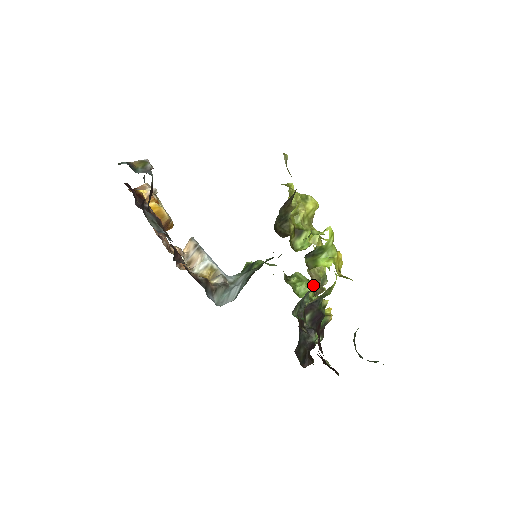
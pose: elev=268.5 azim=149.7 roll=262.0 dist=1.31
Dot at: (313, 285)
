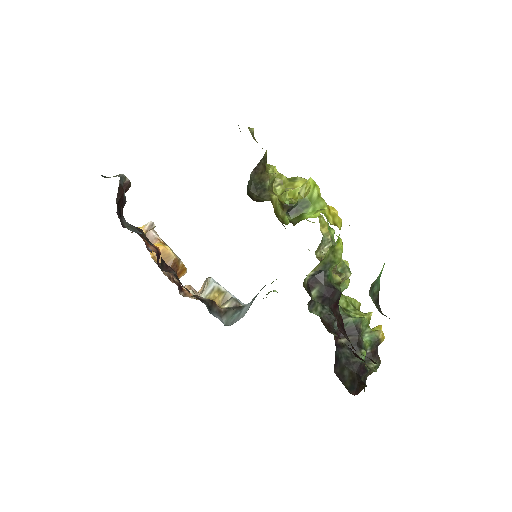
Dot at: occluded
